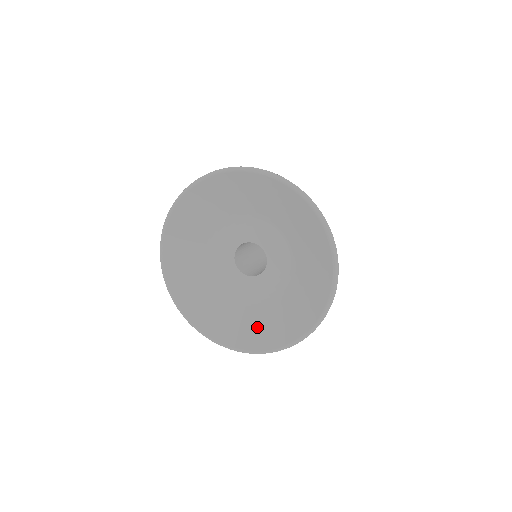
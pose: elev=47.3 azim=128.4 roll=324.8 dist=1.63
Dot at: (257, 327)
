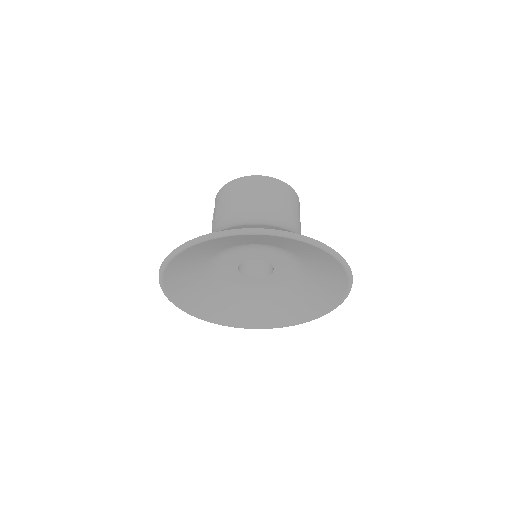
Dot at: (277, 310)
